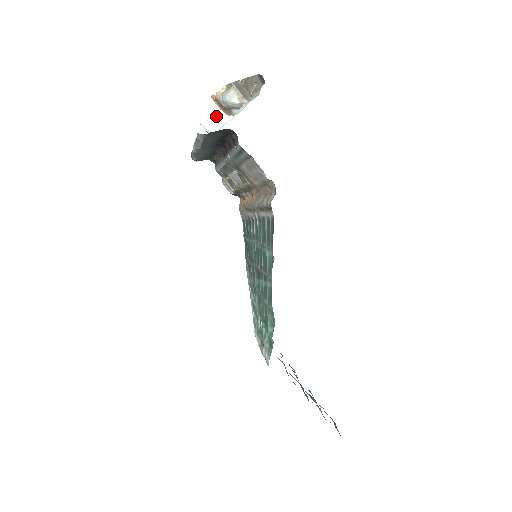
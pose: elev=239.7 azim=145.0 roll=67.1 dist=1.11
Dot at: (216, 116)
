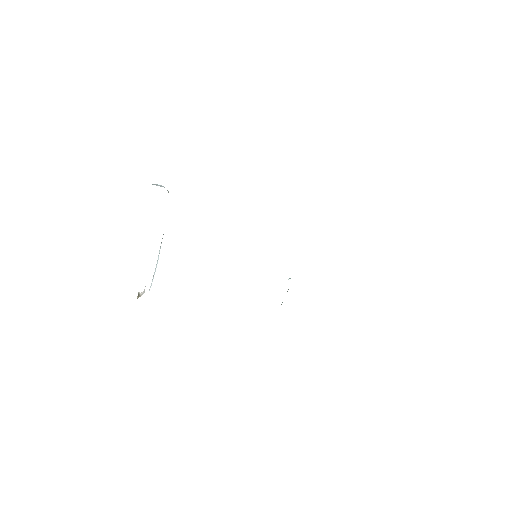
Dot at: occluded
